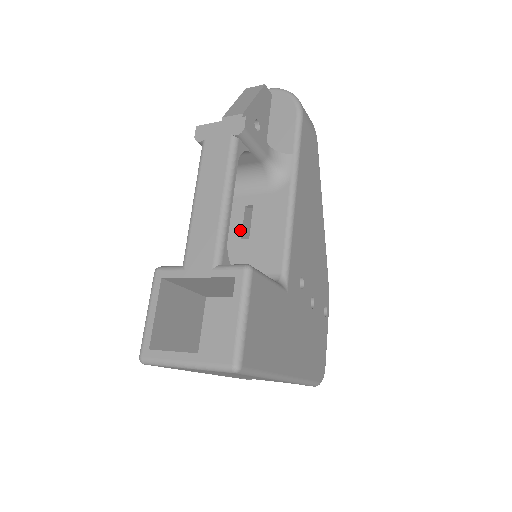
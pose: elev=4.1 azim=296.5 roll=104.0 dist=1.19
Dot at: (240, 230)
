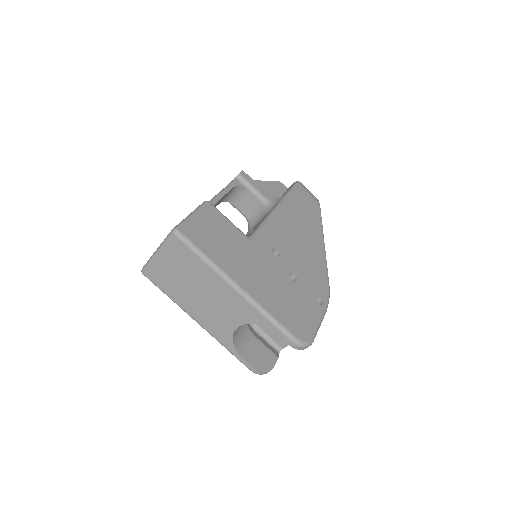
Dot at: occluded
